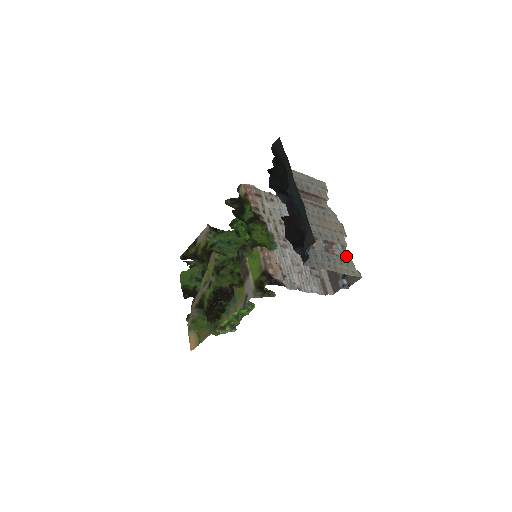
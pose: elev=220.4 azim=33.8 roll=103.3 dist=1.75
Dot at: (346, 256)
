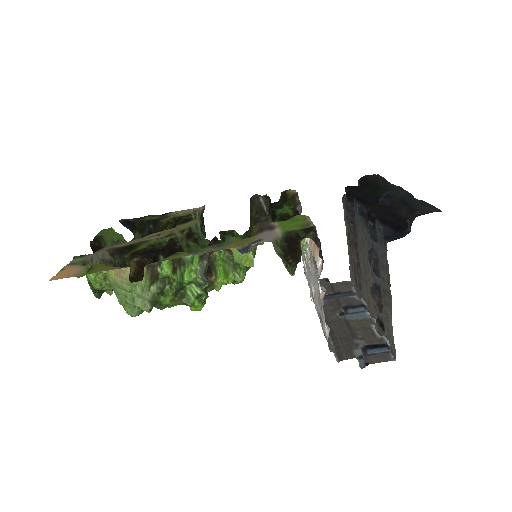
Dot at: (384, 325)
